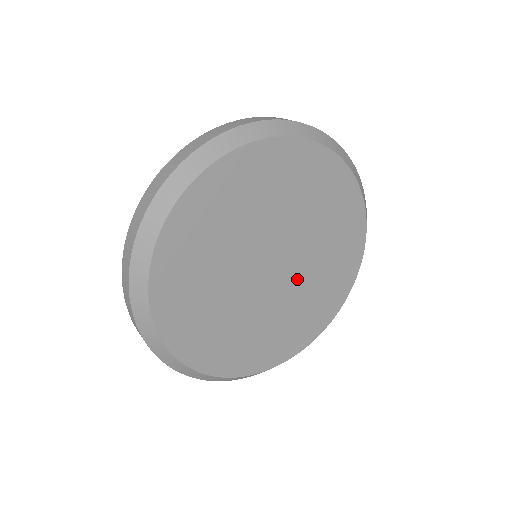
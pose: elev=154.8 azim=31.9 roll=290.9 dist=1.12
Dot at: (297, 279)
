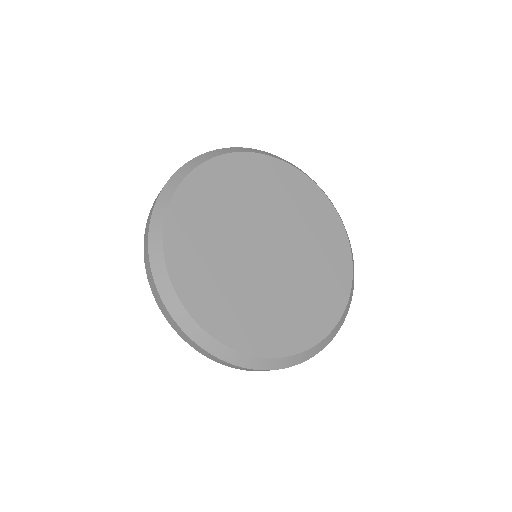
Dot at: (295, 262)
